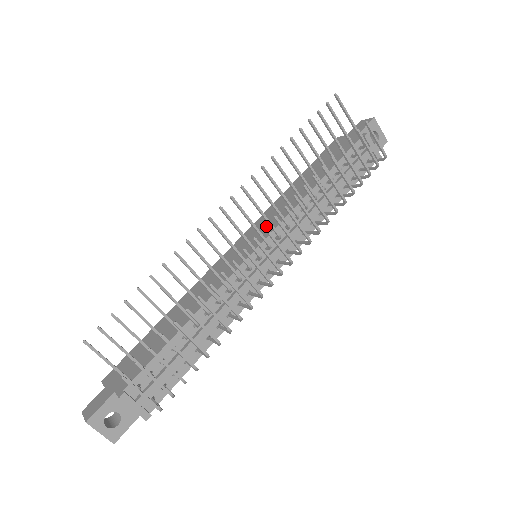
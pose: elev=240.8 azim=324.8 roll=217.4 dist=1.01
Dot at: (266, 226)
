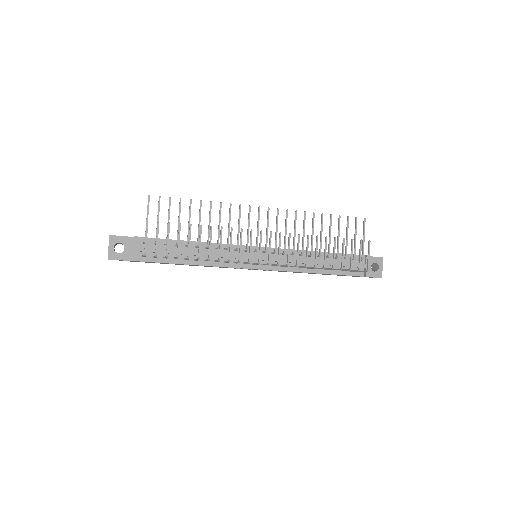
Dot at: occluded
